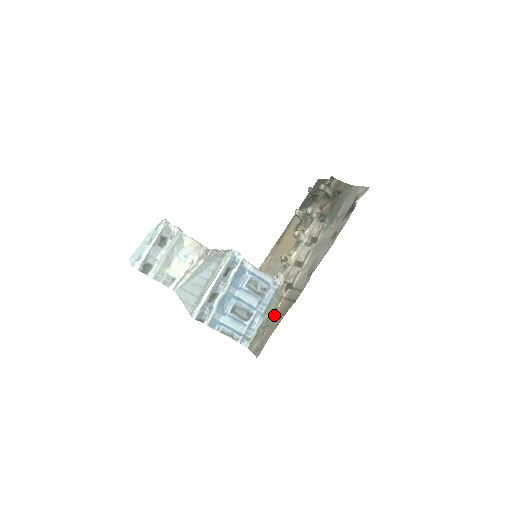
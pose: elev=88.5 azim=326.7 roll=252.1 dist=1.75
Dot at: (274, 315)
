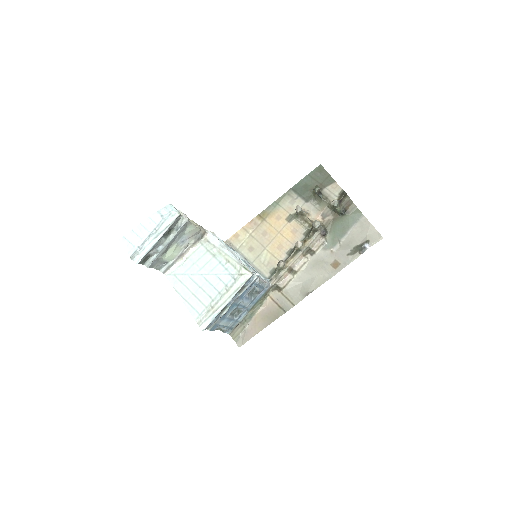
Dot at: (259, 311)
